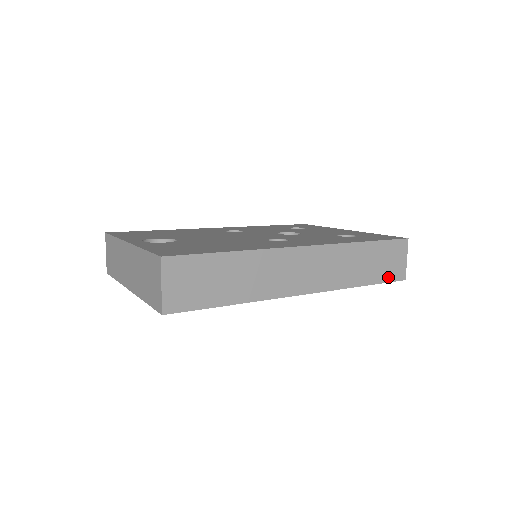
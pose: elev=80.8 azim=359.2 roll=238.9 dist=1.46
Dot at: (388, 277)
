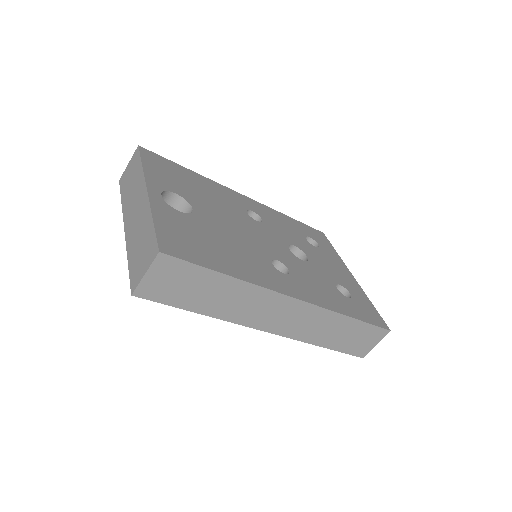
Dot at: (350, 350)
